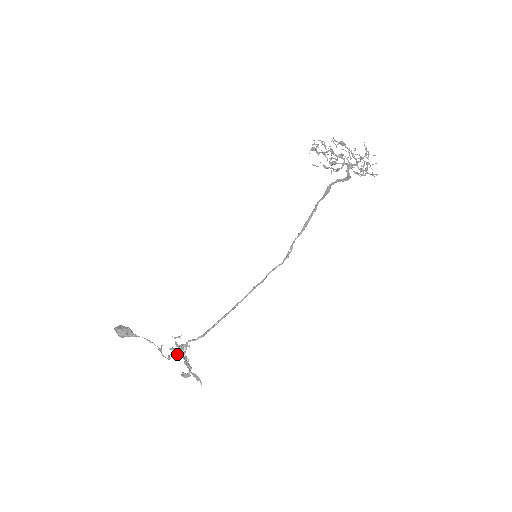
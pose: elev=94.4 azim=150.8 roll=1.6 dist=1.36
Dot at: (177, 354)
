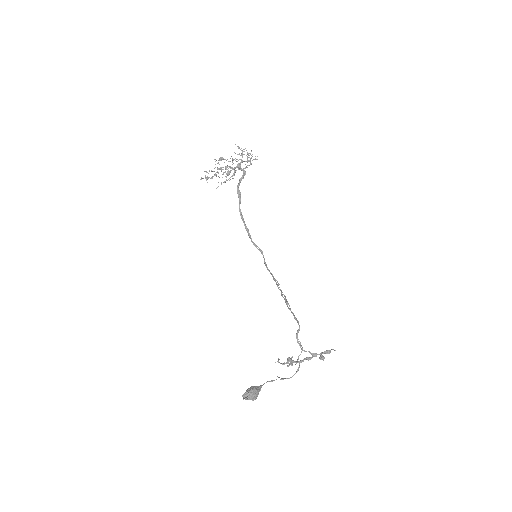
Dot at: occluded
